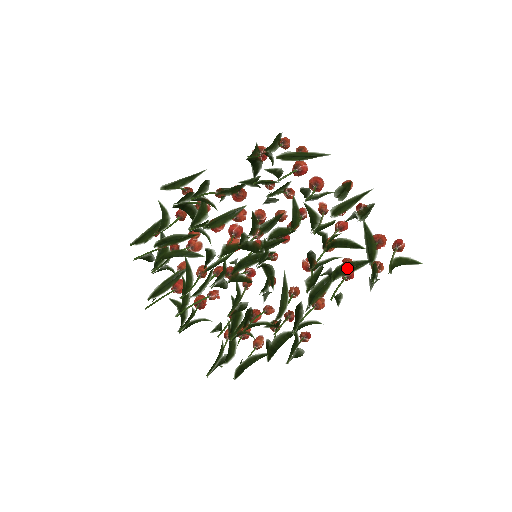
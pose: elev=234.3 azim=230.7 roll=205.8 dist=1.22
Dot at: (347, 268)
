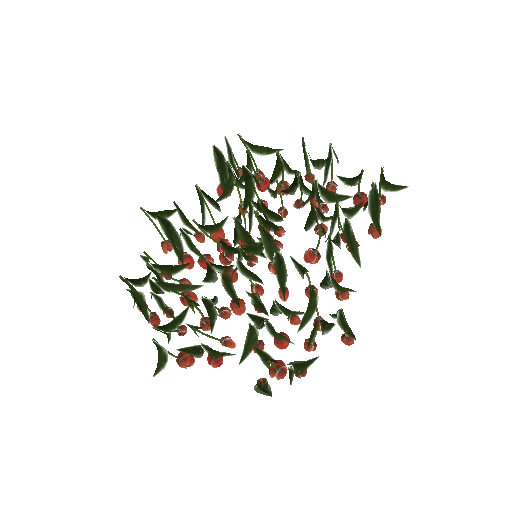
Dot at: (346, 208)
